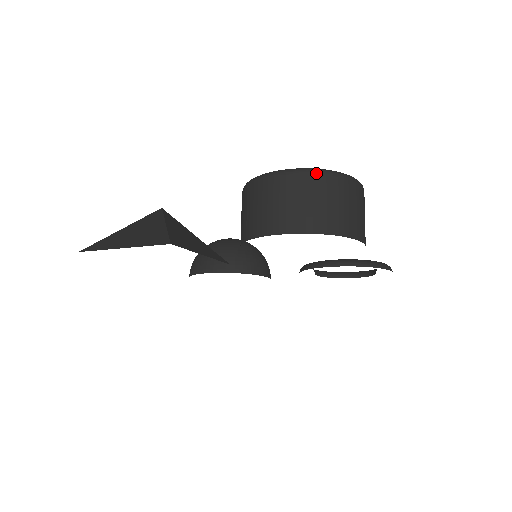
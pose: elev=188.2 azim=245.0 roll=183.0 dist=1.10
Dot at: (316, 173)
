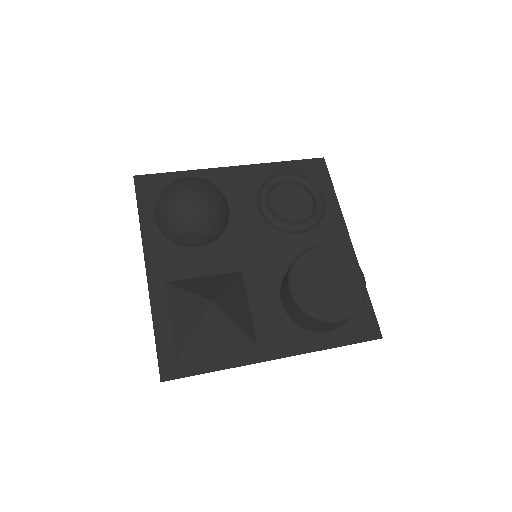
Dot at: occluded
